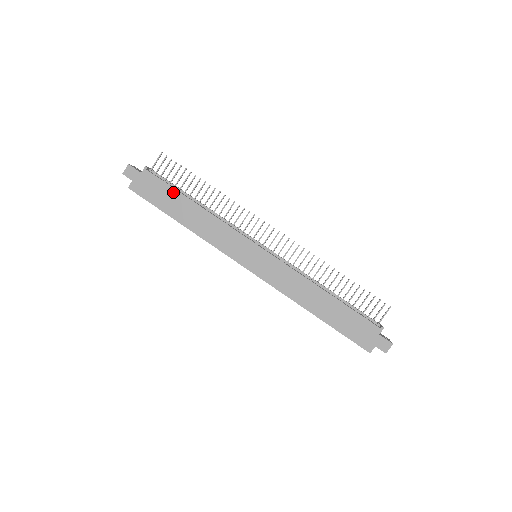
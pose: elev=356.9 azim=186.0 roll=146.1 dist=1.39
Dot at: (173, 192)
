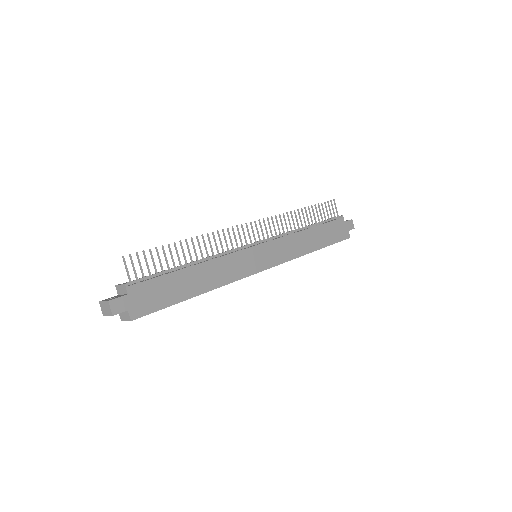
Dot at: (169, 278)
